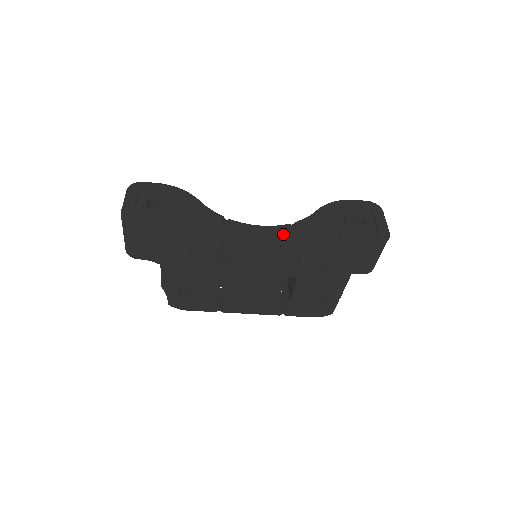
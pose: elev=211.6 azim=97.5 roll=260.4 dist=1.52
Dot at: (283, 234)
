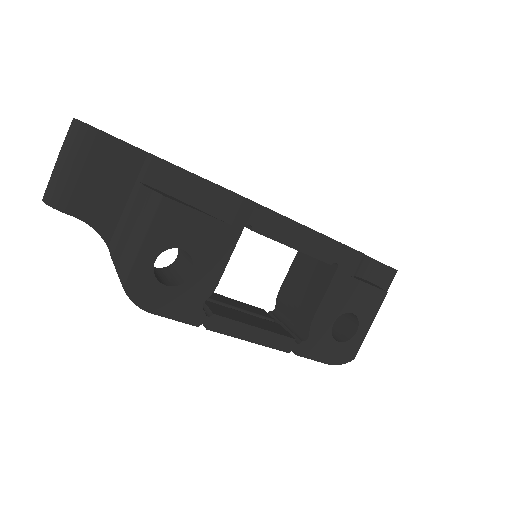
Dot at: occluded
